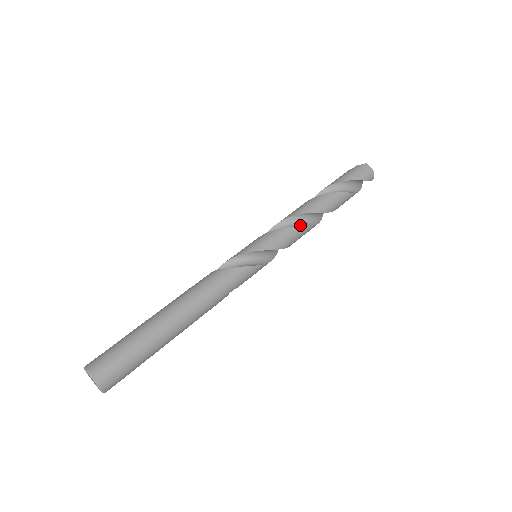
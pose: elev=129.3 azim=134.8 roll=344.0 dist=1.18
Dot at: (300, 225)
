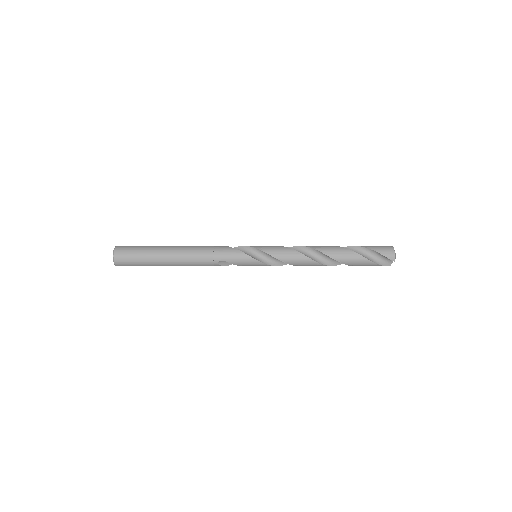
Dot at: (300, 253)
